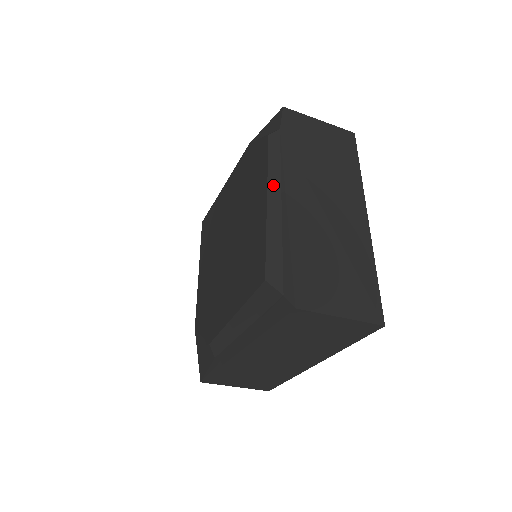
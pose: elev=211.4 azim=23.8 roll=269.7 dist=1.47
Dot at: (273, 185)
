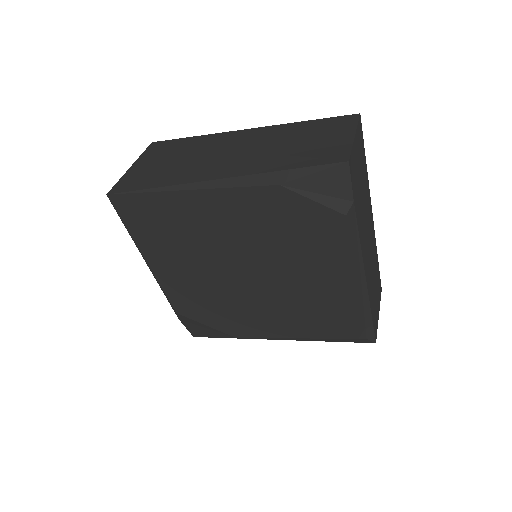
Dot at: (355, 268)
